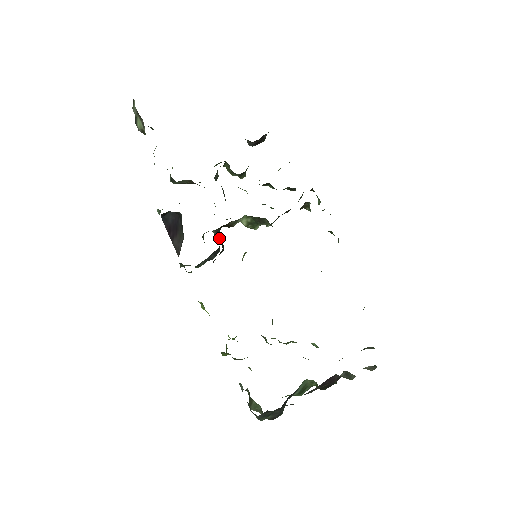
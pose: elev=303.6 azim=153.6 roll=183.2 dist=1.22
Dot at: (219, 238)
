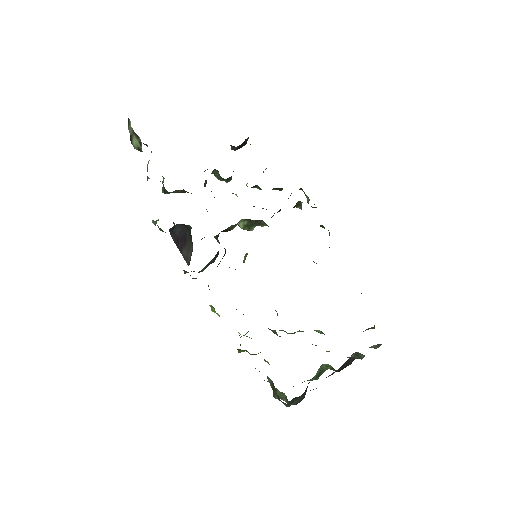
Dot at: (219, 243)
